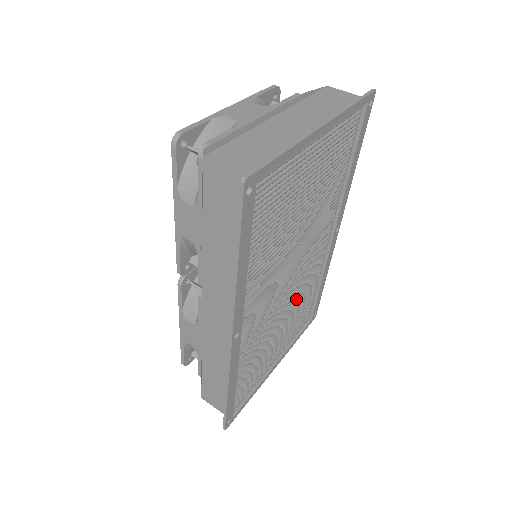
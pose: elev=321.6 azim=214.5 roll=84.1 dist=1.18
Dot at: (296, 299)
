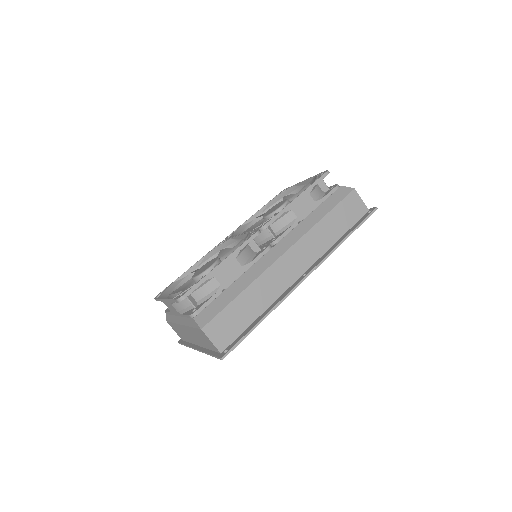
Dot at: occluded
